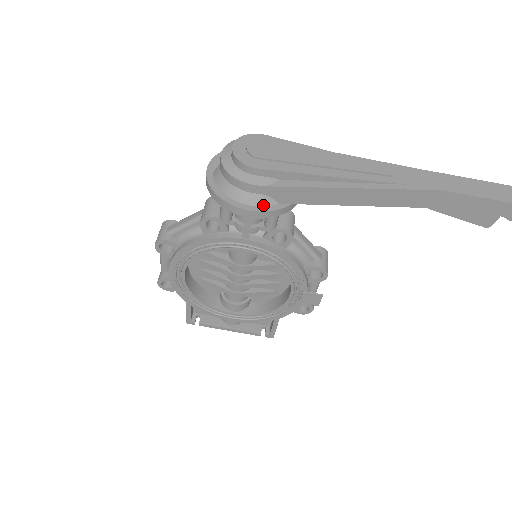
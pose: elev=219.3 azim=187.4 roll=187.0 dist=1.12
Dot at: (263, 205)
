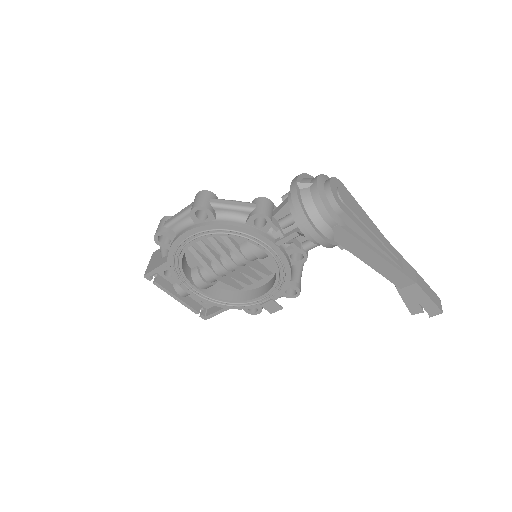
Dot at: (327, 236)
